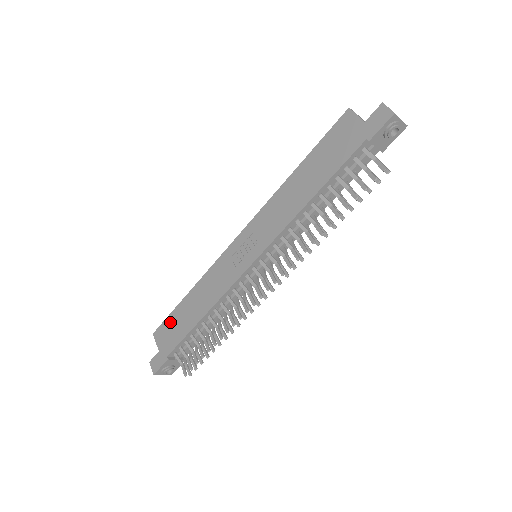
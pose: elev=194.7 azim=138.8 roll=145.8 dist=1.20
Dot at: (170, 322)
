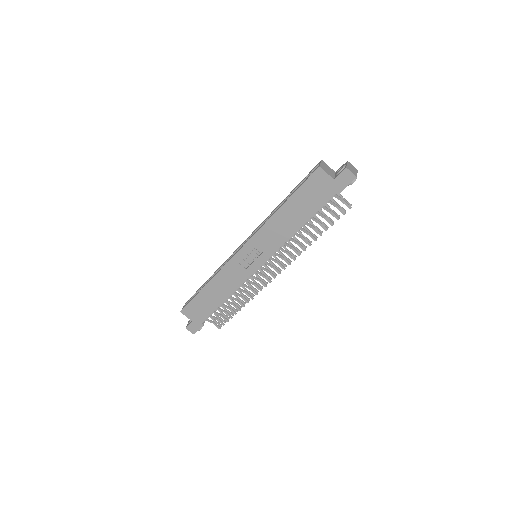
Dot at: (195, 304)
